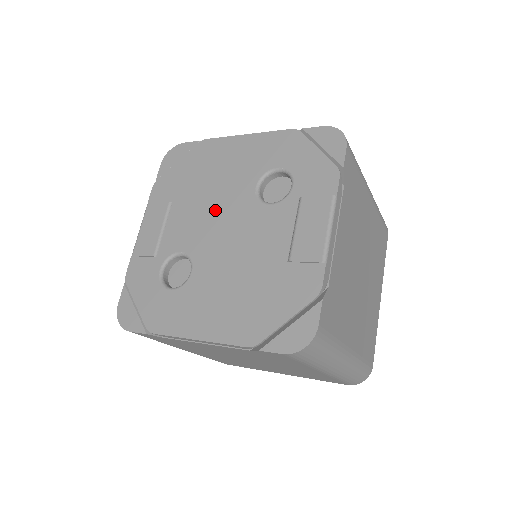
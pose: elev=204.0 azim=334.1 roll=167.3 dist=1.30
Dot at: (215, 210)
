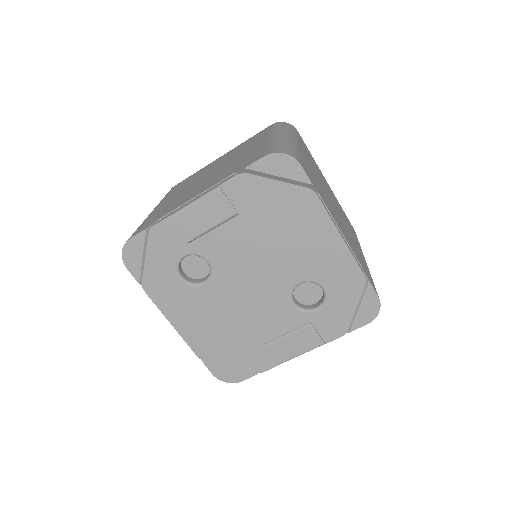
Dot at: (260, 264)
